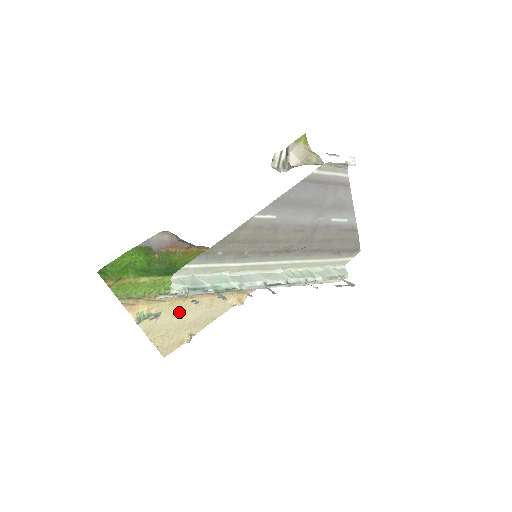
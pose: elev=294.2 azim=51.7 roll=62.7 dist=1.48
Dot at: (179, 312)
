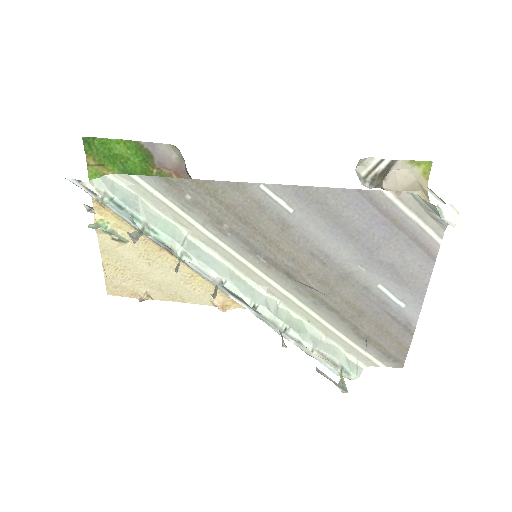
Dot at: (148, 258)
